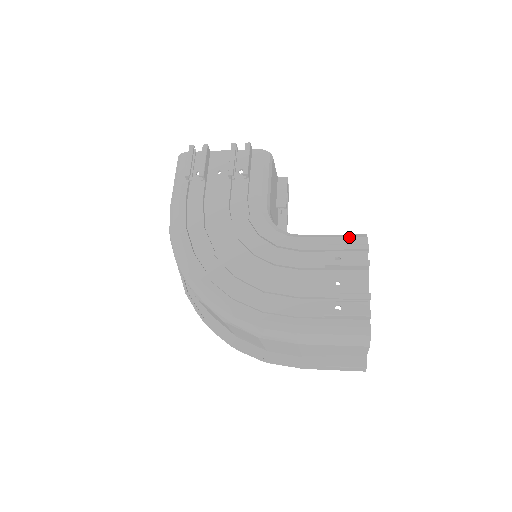
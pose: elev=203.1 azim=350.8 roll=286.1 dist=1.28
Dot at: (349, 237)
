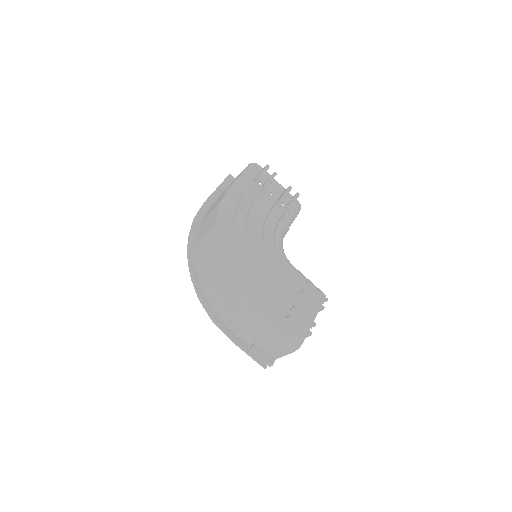
Dot at: (317, 288)
